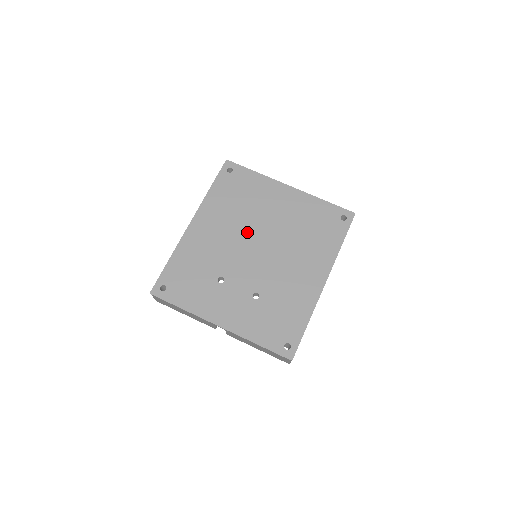
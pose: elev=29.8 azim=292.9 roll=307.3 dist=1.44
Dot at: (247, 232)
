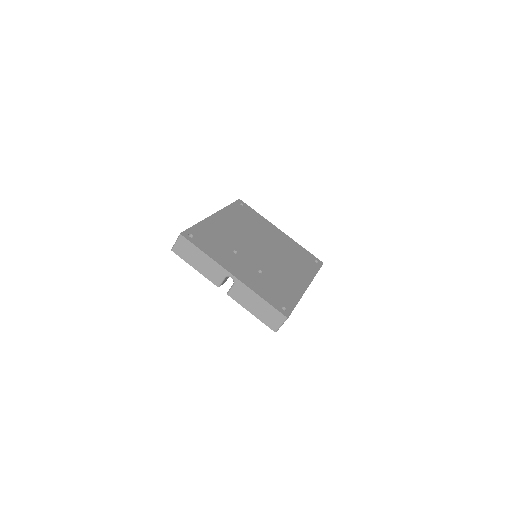
Dot at: (254, 237)
